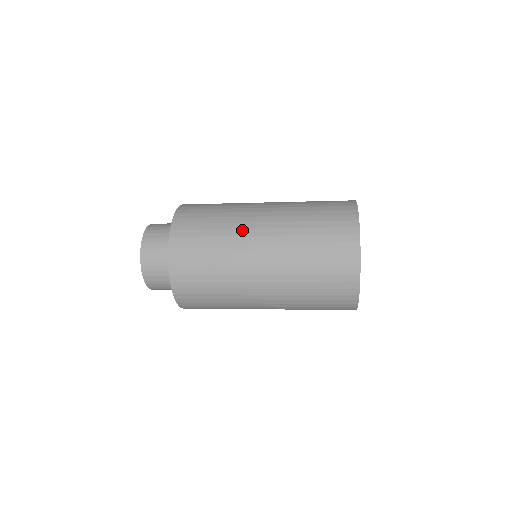
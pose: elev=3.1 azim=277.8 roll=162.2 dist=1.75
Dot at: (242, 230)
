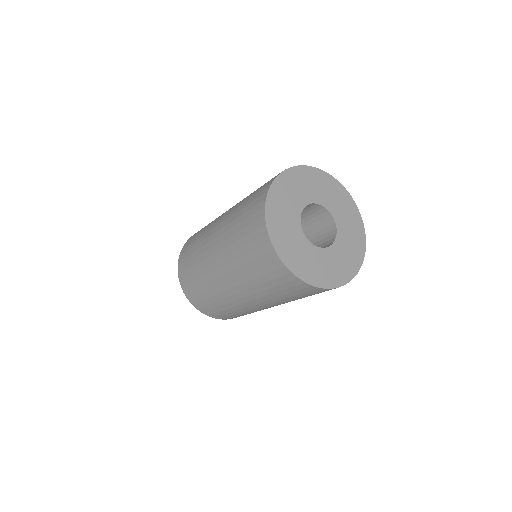
Dot at: (206, 239)
